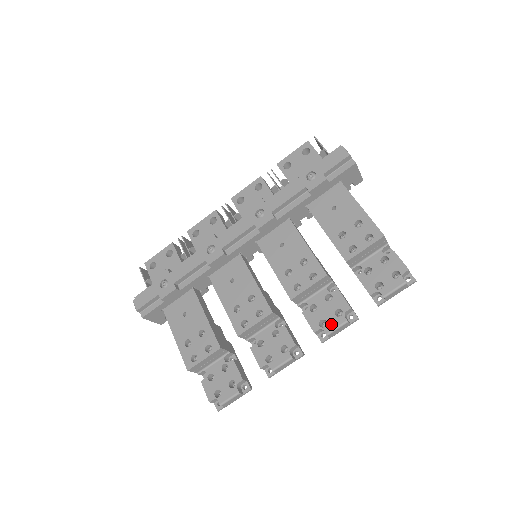
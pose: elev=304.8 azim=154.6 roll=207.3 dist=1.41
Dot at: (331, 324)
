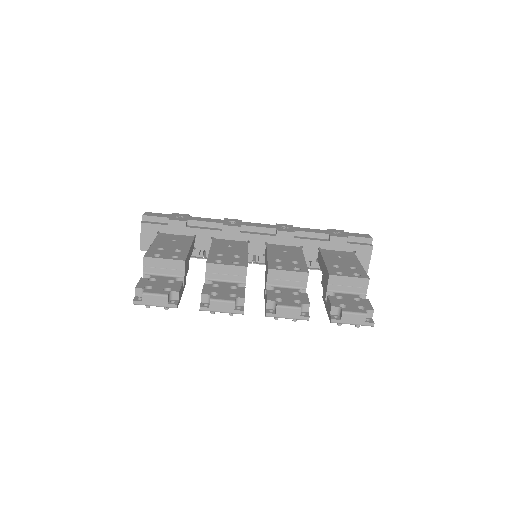
Dot at: (286, 302)
